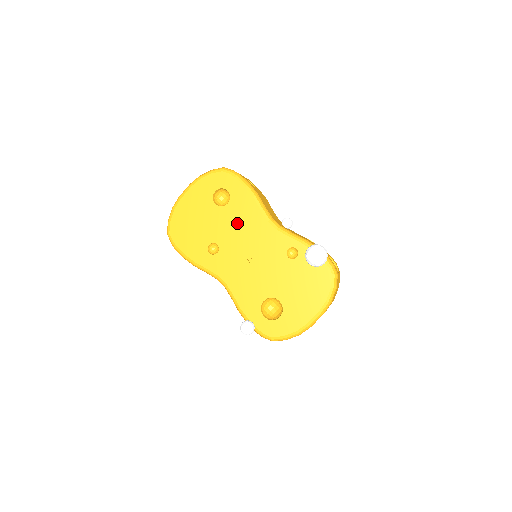
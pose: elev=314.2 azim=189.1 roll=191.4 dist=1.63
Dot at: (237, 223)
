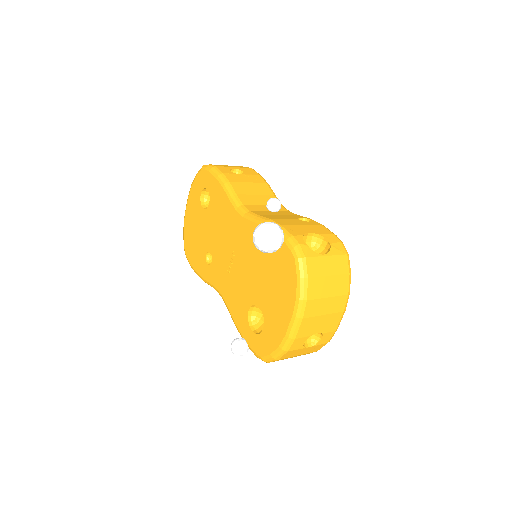
Dot at: (218, 222)
